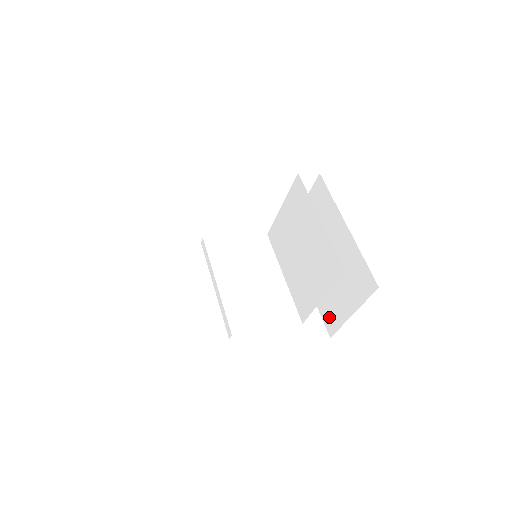
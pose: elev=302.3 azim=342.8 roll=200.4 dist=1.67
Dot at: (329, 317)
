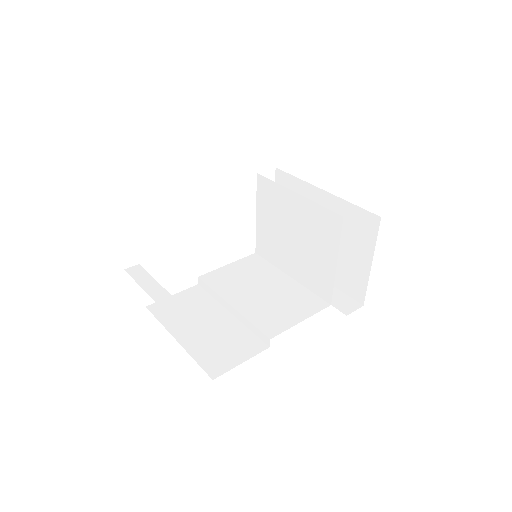
Dot at: (351, 286)
